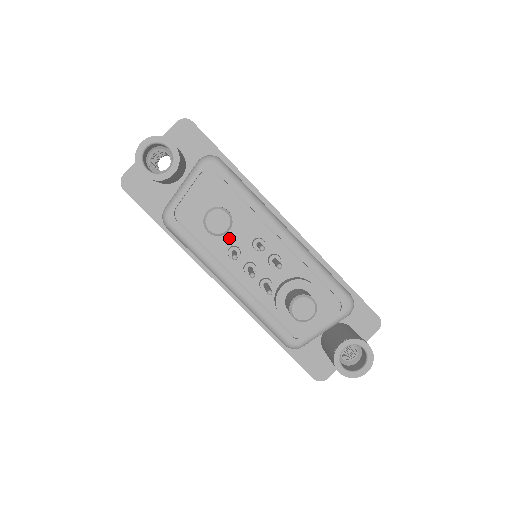
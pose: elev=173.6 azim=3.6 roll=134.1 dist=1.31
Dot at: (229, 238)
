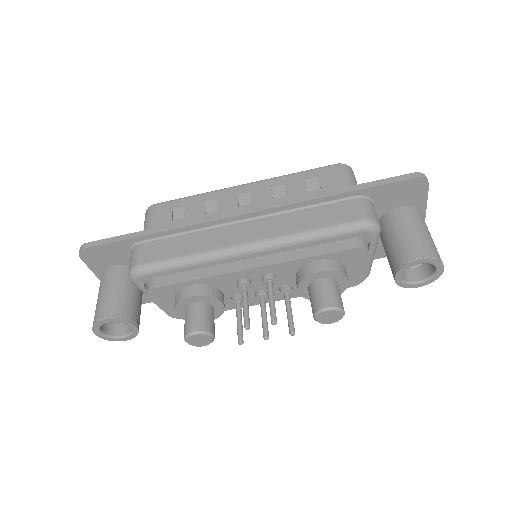
Dot at: (221, 308)
